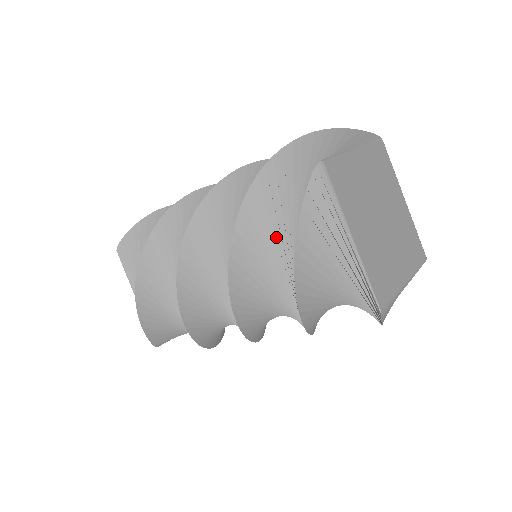
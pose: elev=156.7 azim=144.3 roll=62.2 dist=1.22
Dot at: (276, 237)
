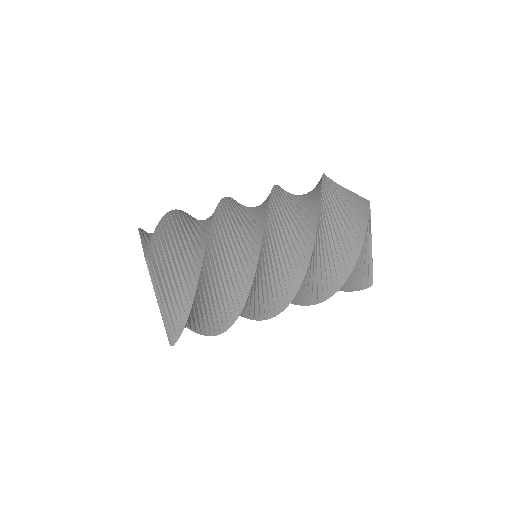
Dot at: (329, 244)
